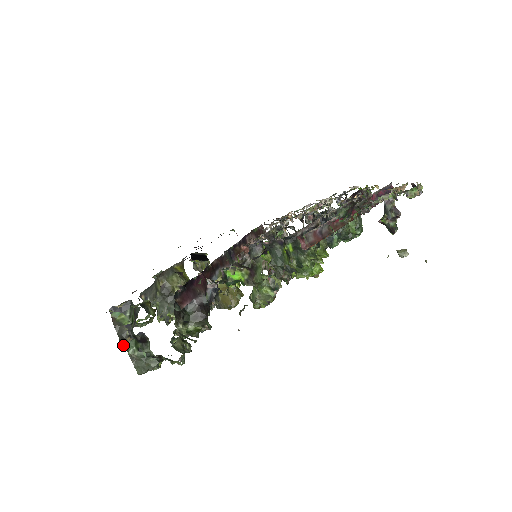
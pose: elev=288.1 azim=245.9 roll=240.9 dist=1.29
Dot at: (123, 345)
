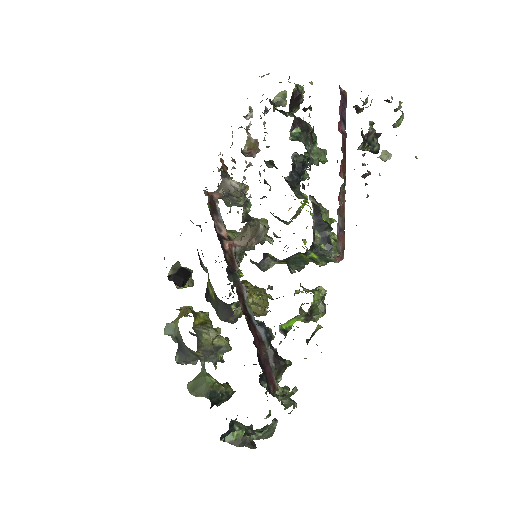
Dot at: (254, 447)
